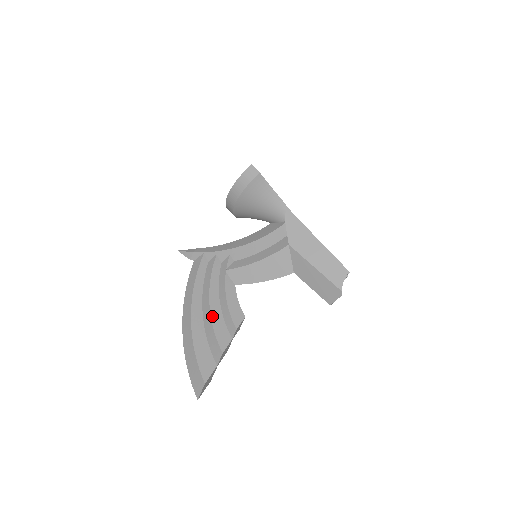
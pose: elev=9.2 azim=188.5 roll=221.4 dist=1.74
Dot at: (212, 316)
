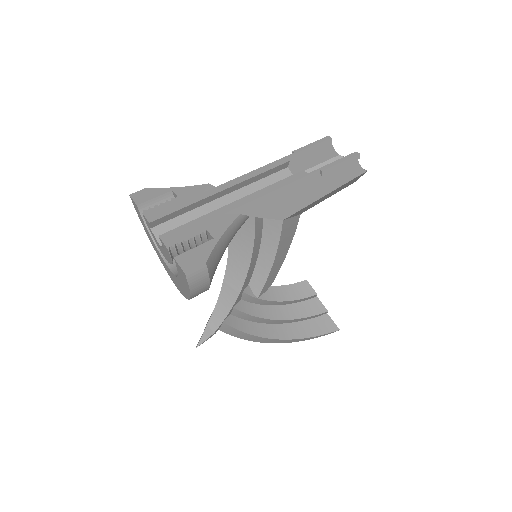
Dot at: (291, 318)
